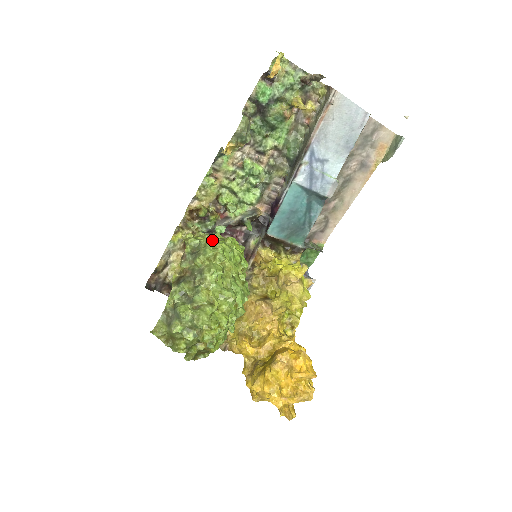
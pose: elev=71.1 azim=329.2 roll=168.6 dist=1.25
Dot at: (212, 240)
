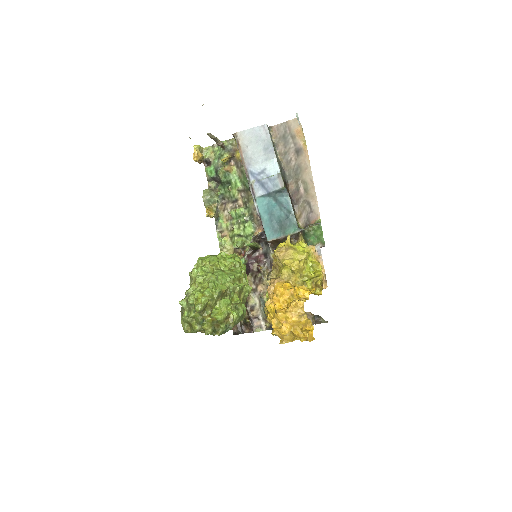
Dot at: occluded
